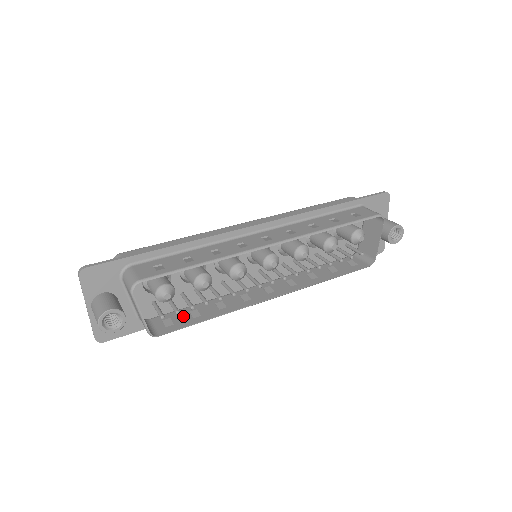
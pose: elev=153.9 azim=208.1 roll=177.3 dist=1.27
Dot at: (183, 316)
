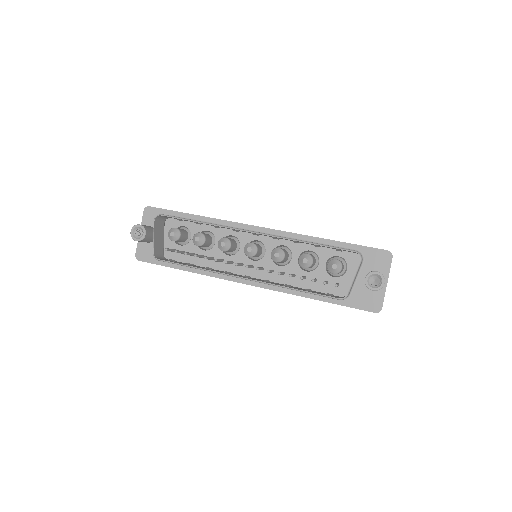
Dot at: (183, 263)
